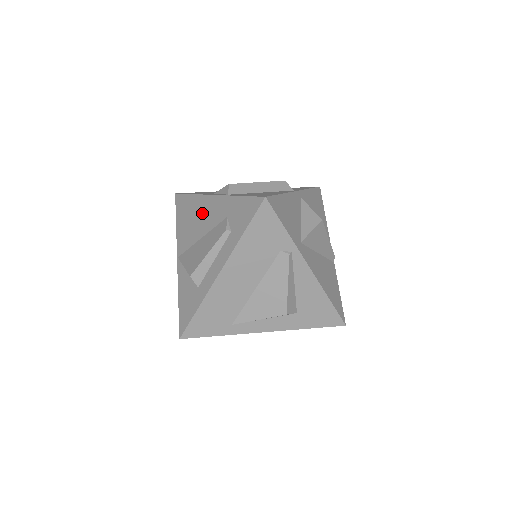
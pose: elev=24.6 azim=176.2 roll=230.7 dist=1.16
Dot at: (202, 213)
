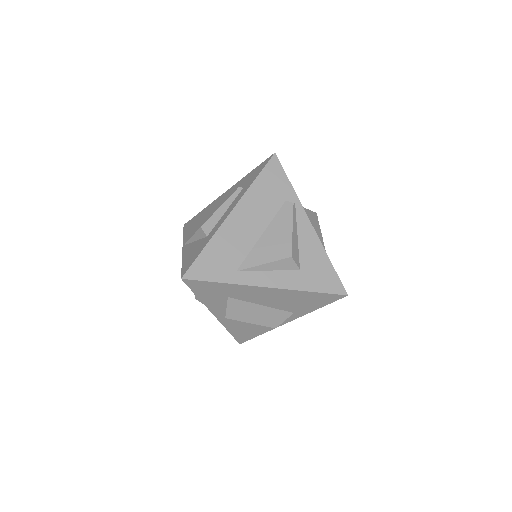
Dot at: (213, 207)
